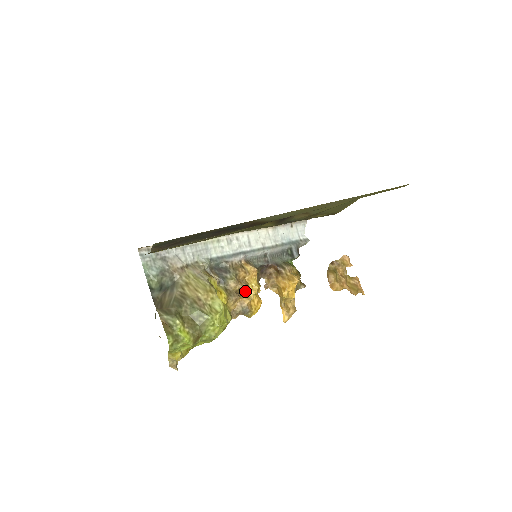
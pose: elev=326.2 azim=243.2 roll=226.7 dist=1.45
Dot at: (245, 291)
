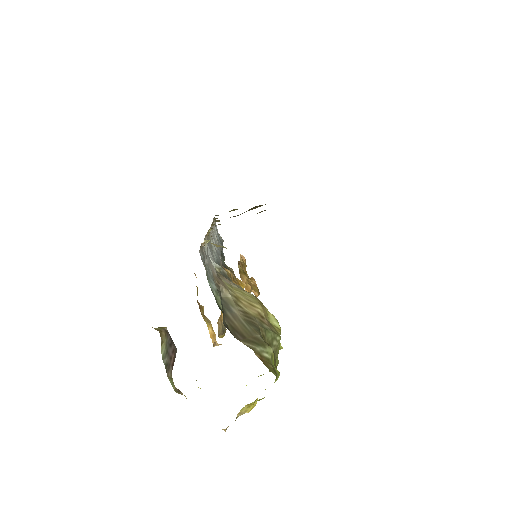
Dot at: occluded
